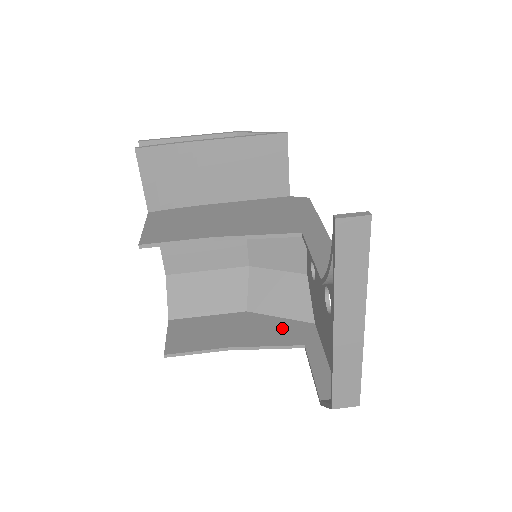
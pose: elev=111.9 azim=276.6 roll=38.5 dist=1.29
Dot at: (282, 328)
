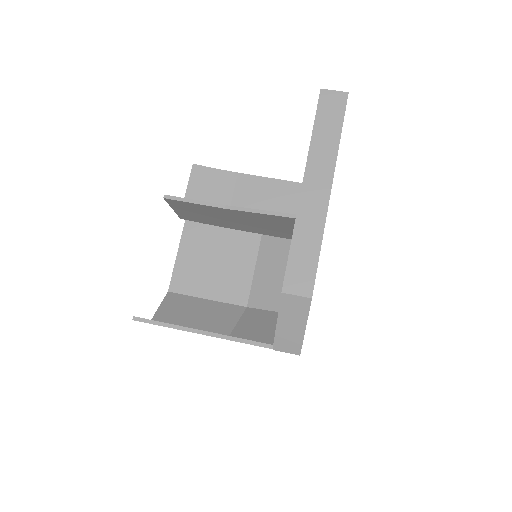
Dot at: occluded
